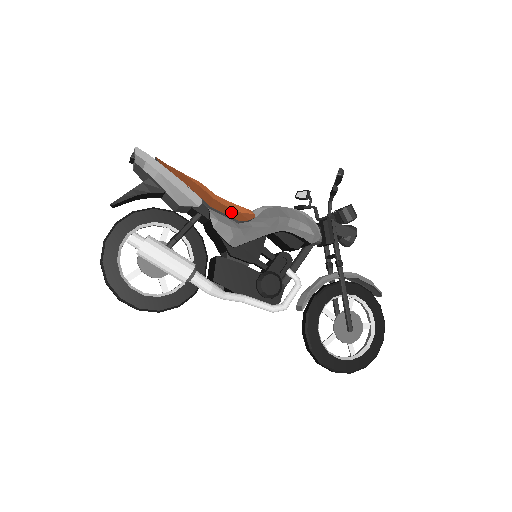
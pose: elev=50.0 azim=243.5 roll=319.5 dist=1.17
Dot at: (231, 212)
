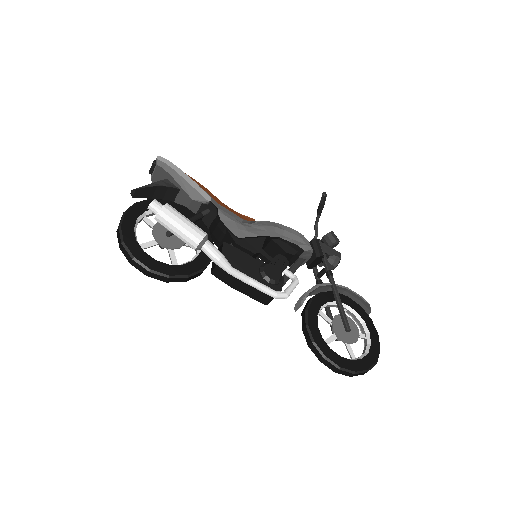
Dot at: (235, 213)
